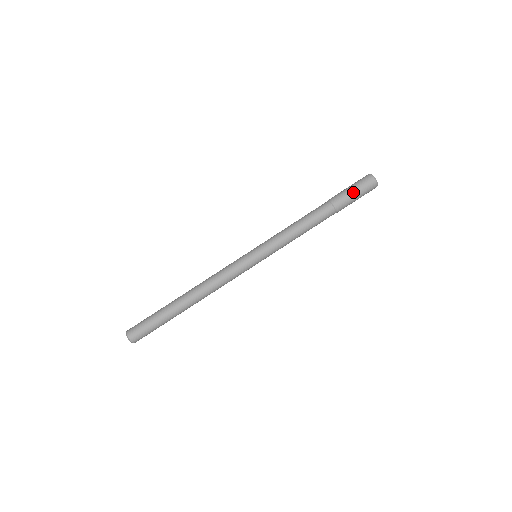
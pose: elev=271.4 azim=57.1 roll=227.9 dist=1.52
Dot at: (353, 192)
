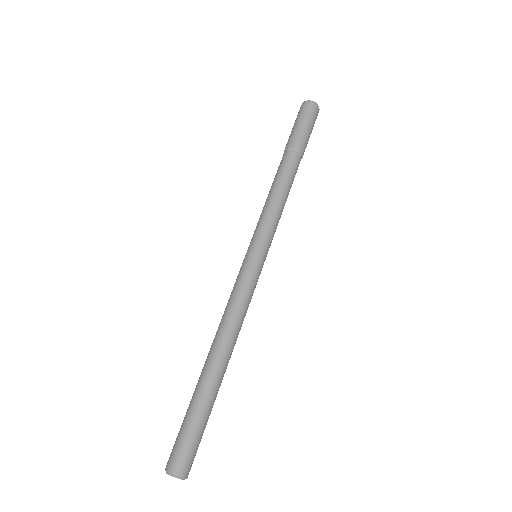
Dot at: (309, 129)
